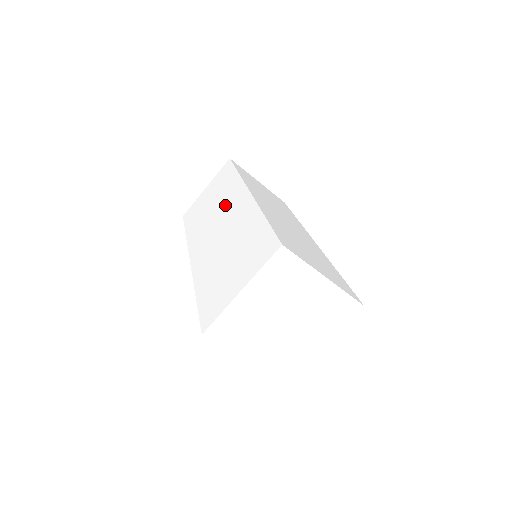
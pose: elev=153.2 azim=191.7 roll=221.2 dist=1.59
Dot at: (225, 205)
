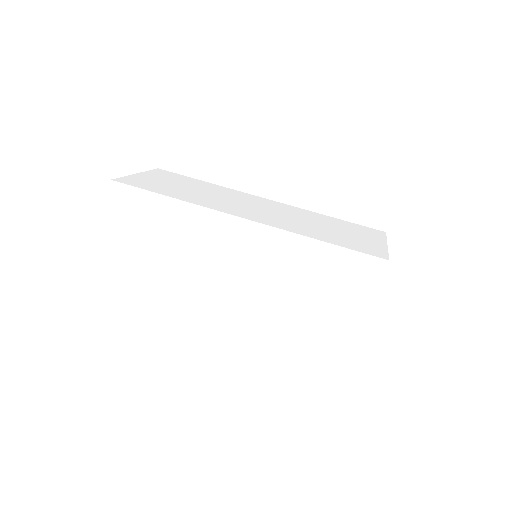
Dot at: (207, 243)
